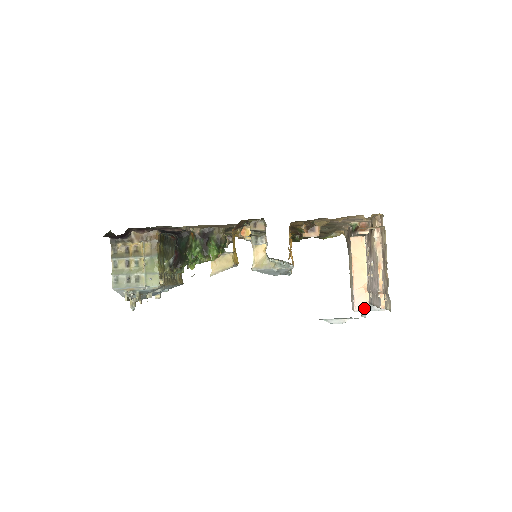
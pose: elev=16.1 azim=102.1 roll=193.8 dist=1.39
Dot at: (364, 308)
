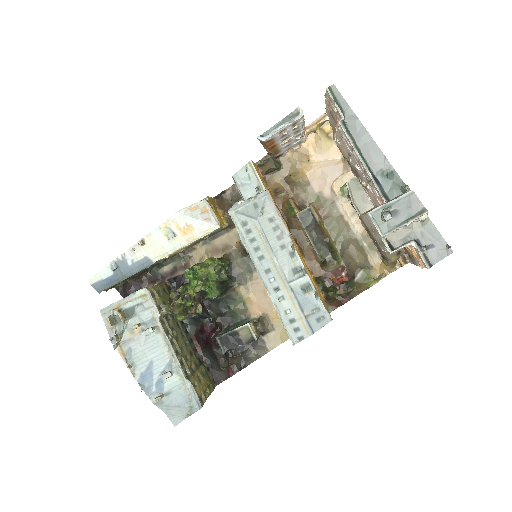
Dot at: (379, 206)
